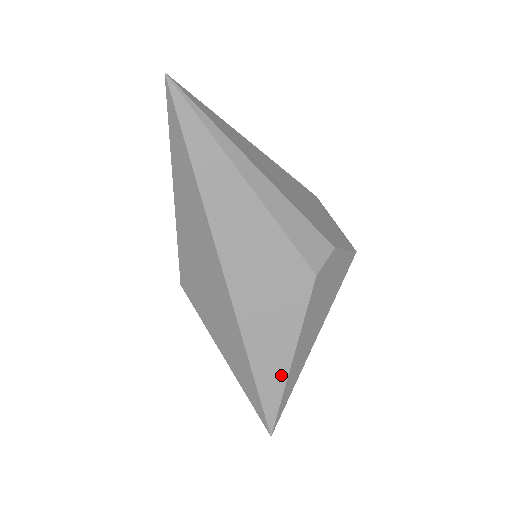
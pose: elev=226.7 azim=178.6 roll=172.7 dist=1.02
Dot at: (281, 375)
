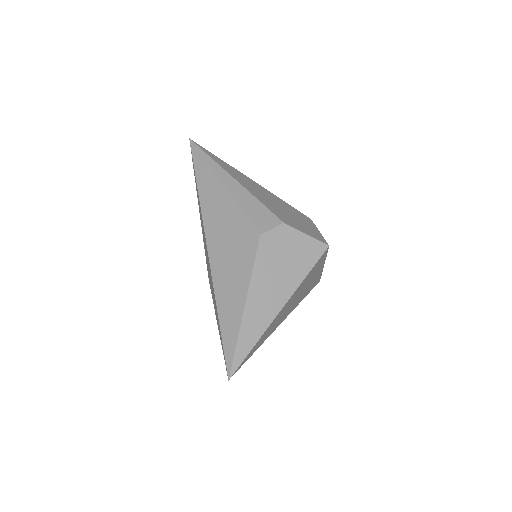
Dot at: (237, 319)
